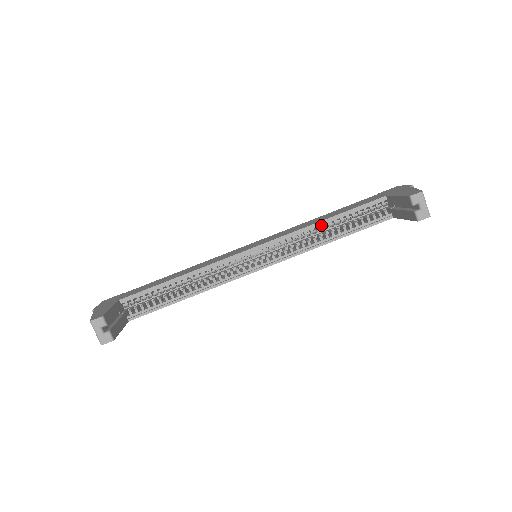
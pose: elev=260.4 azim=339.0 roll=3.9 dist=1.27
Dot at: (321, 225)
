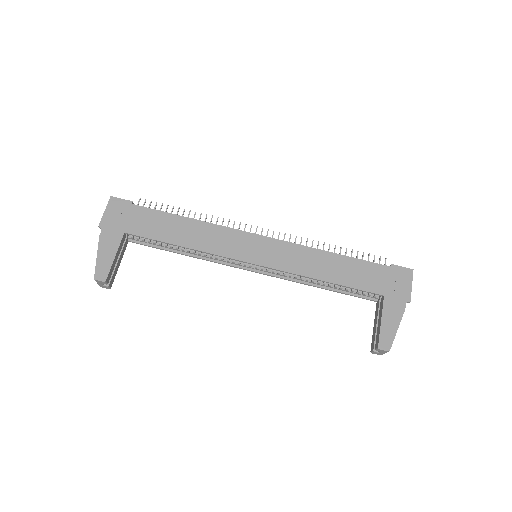
Dot at: (320, 277)
